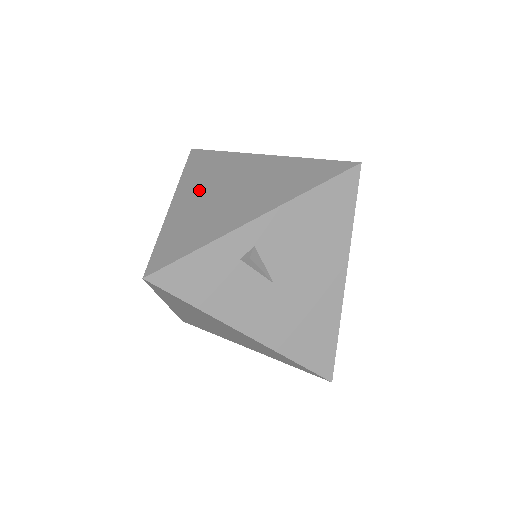
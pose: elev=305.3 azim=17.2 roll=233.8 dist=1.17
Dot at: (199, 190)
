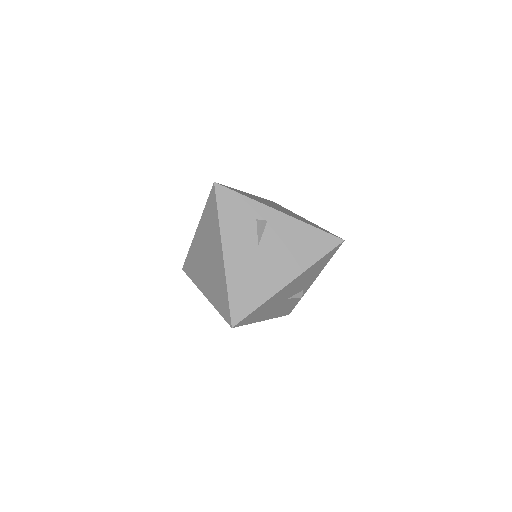
Dot at: occluded
